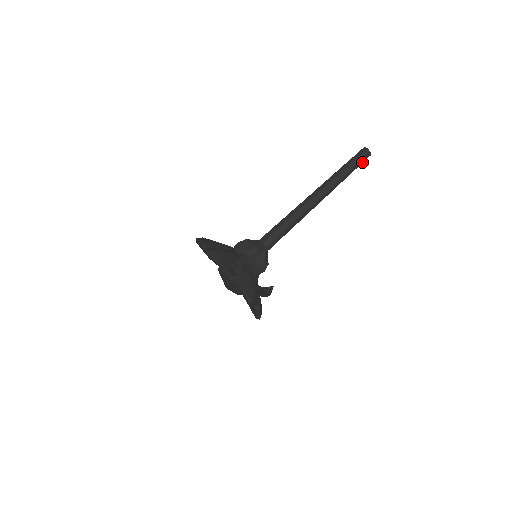
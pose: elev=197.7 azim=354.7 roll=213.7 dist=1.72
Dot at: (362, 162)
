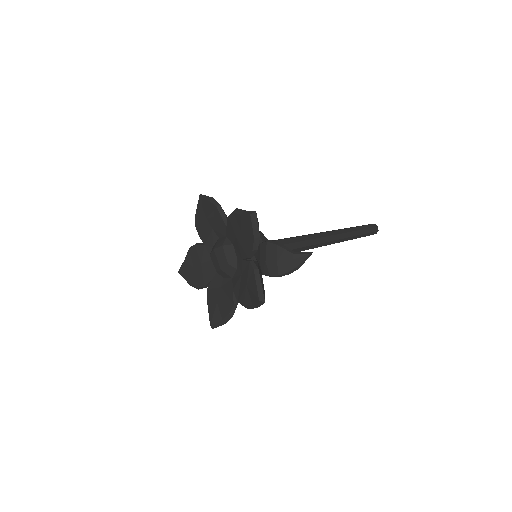
Dot at: (369, 235)
